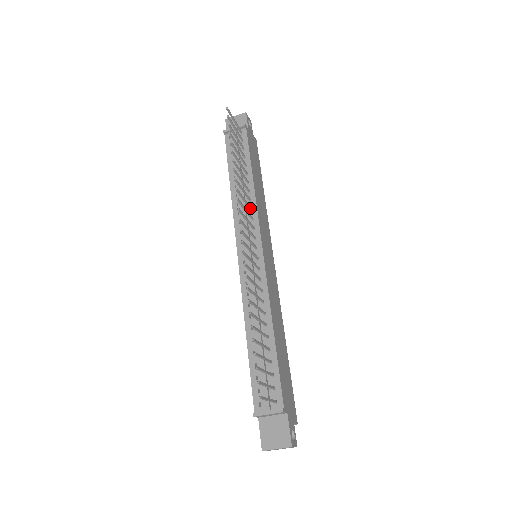
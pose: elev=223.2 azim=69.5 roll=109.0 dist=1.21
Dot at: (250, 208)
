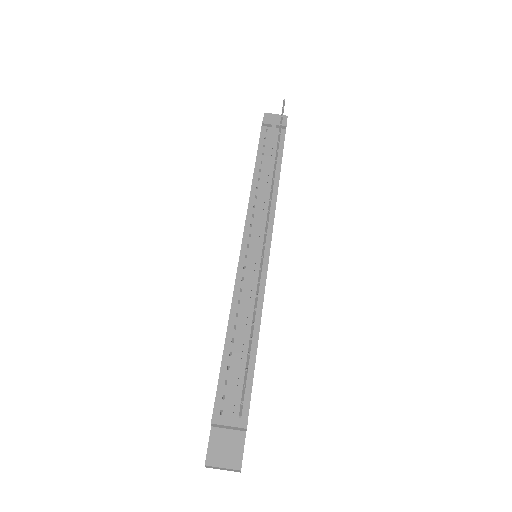
Dot at: occluded
